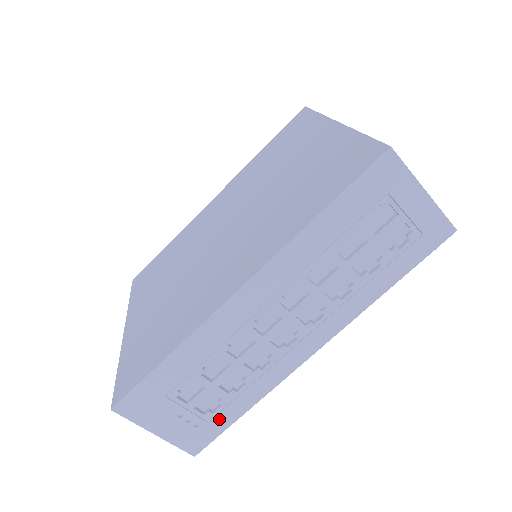
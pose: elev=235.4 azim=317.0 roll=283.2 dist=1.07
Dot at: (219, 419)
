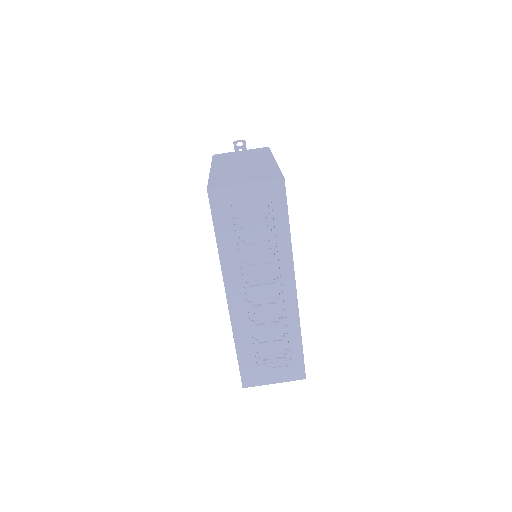
Dot at: (294, 354)
